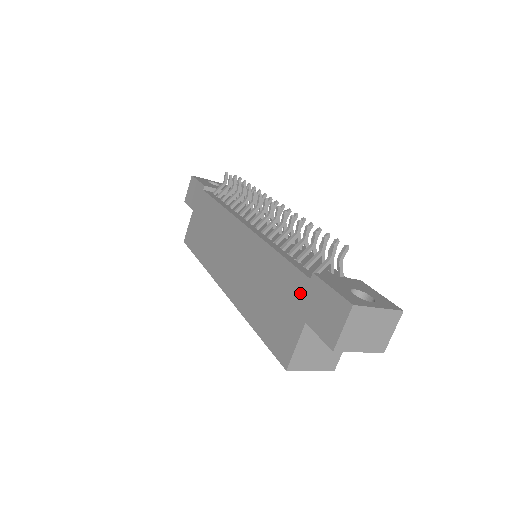
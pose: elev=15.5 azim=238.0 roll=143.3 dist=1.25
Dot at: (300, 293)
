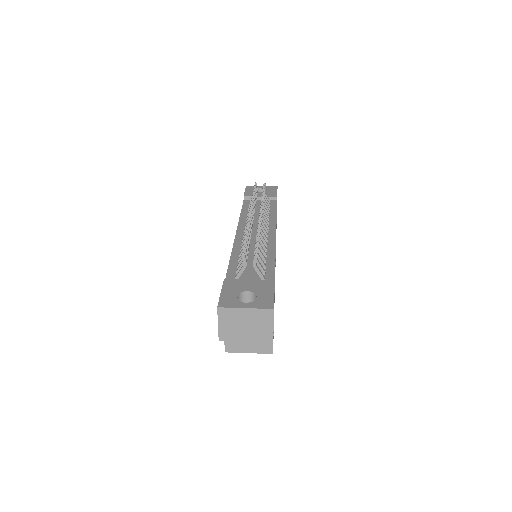
Dot at: occluded
